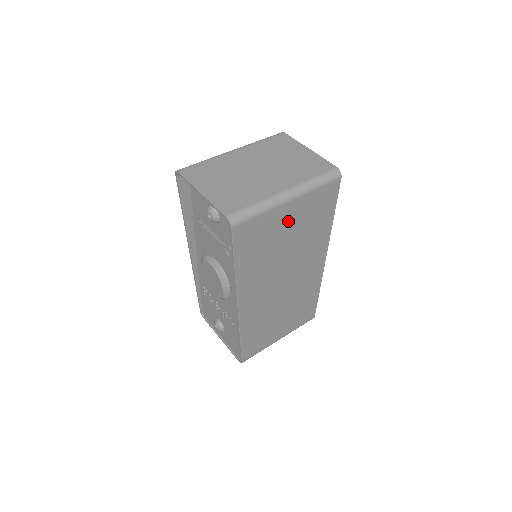
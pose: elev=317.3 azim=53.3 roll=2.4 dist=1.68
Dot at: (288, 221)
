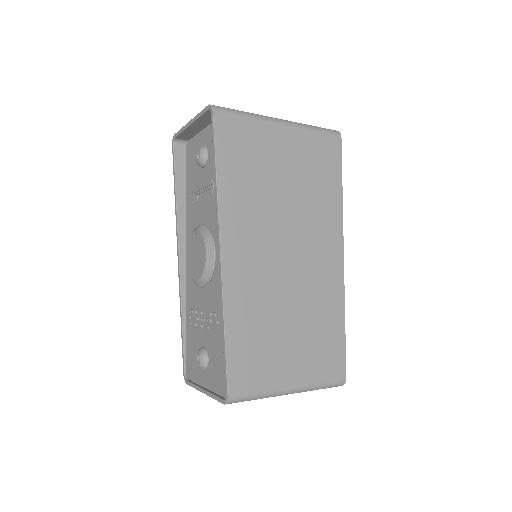
Dot at: (283, 153)
